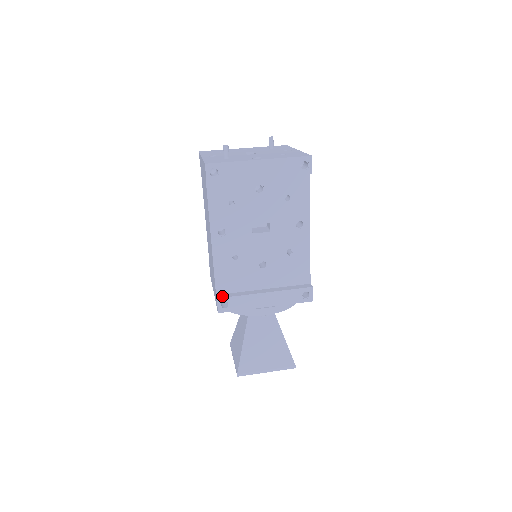
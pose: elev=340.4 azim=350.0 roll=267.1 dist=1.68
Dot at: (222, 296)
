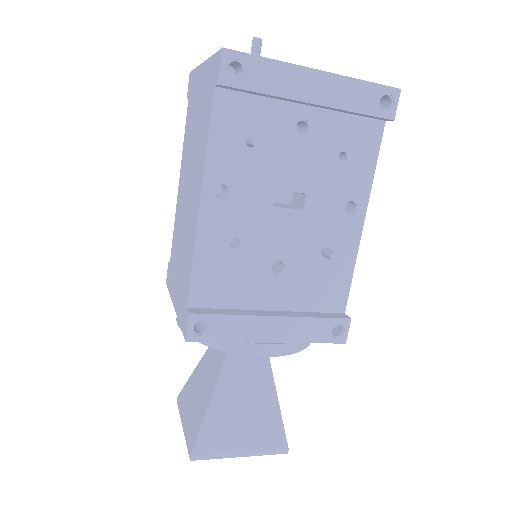
Dot at: (198, 311)
